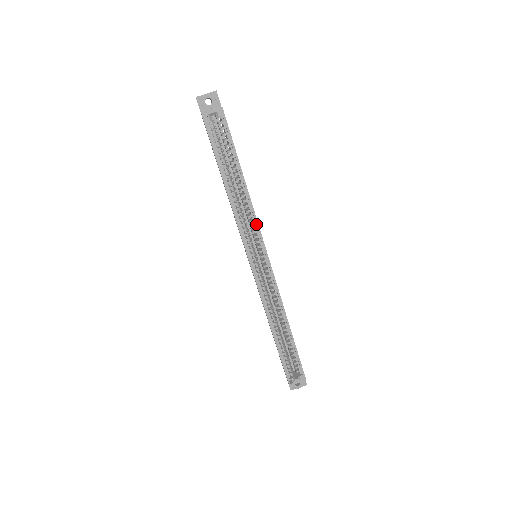
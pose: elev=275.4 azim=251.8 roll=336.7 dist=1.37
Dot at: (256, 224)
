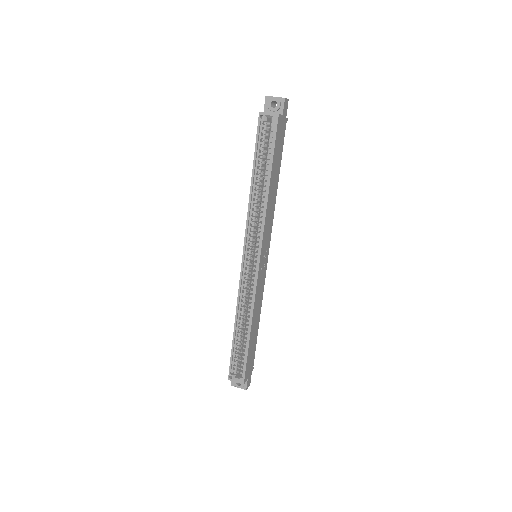
Dot at: (262, 228)
